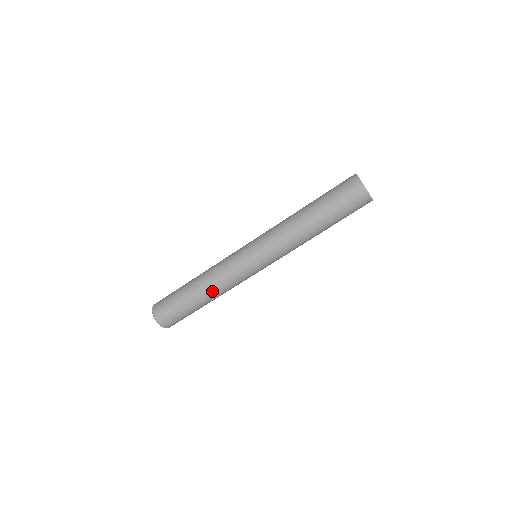
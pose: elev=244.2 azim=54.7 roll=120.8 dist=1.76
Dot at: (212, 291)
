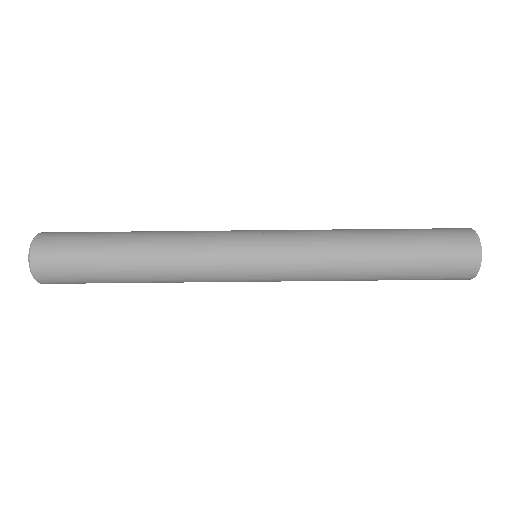
Dot at: (158, 240)
